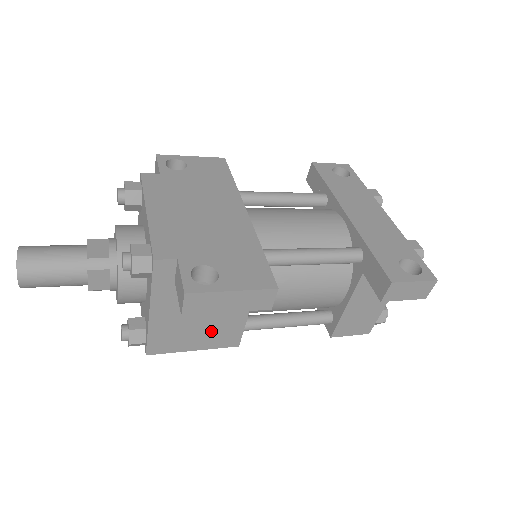
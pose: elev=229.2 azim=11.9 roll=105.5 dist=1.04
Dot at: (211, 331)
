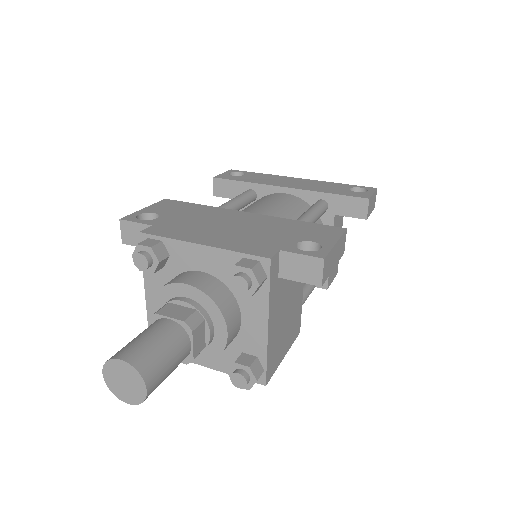
Dot at: (290, 325)
